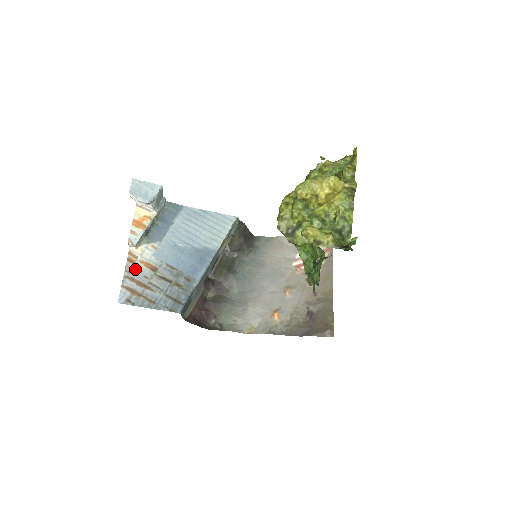
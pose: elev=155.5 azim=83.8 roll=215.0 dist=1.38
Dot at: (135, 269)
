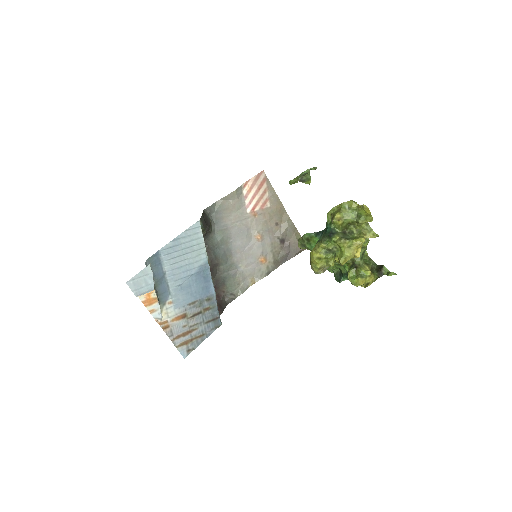
Dot at: (173, 329)
